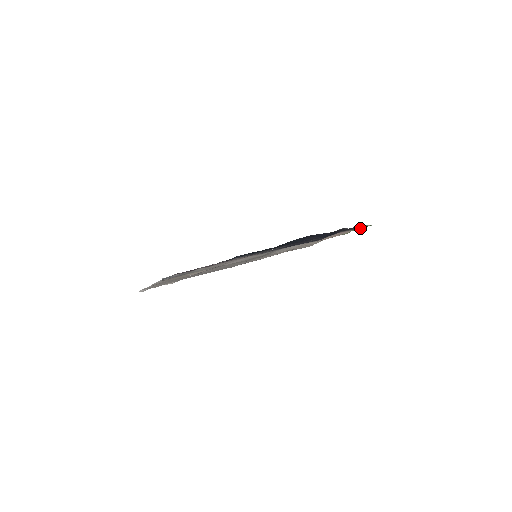
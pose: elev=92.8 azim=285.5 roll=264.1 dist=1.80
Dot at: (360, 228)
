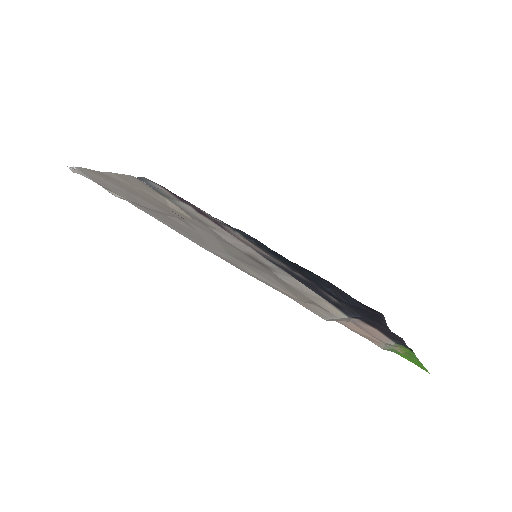
Dot at: (404, 352)
